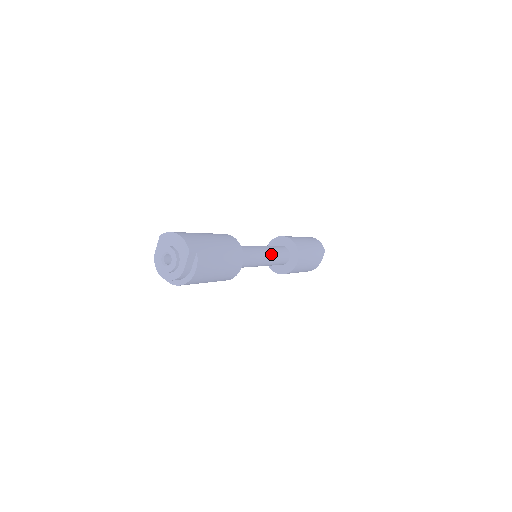
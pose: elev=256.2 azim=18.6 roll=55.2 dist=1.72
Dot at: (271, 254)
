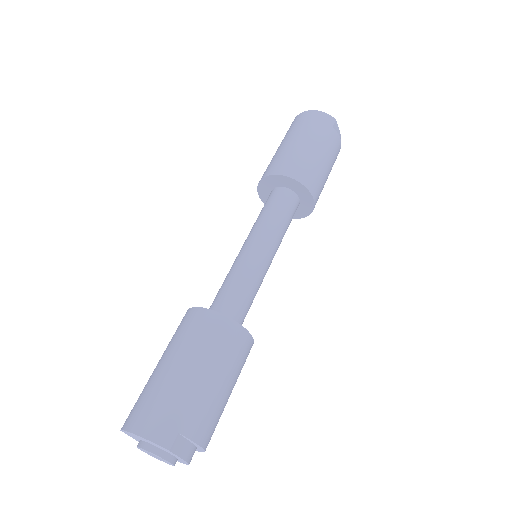
Dot at: (272, 236)
